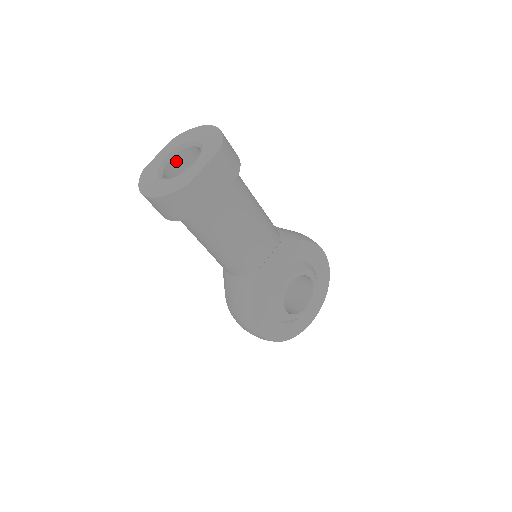
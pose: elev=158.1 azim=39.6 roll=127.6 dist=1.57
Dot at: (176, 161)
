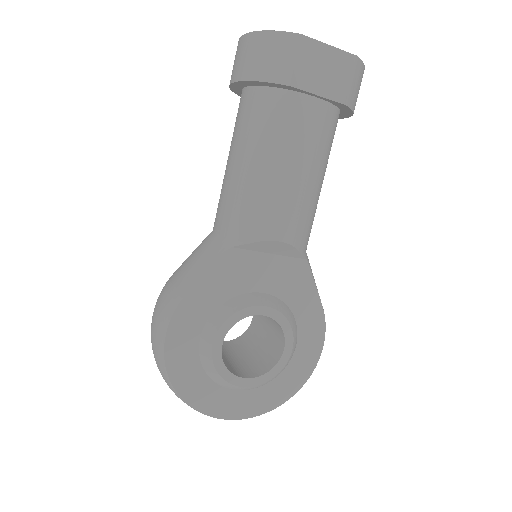
Dot at: occluded
